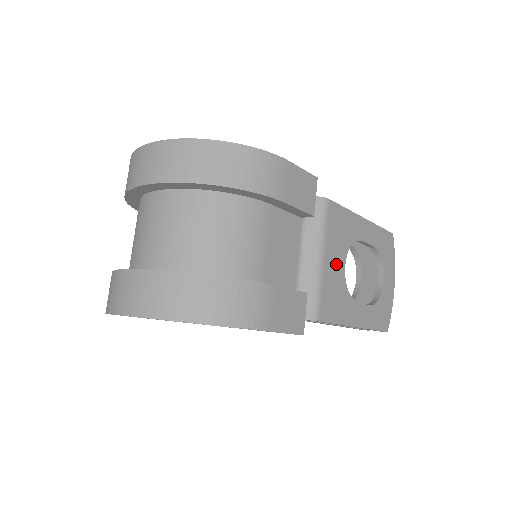
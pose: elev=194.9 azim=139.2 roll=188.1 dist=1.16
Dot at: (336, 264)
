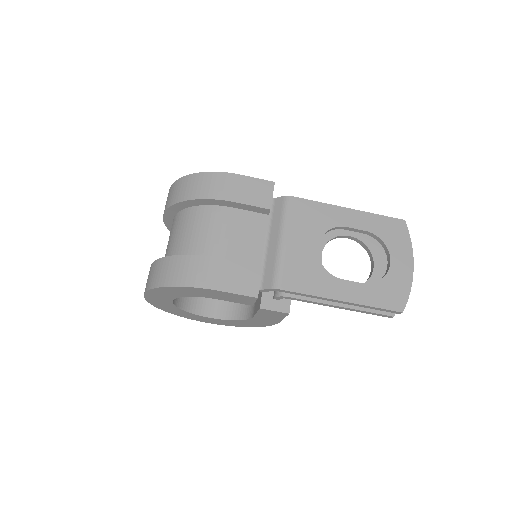
Dot at: (304, 245)
